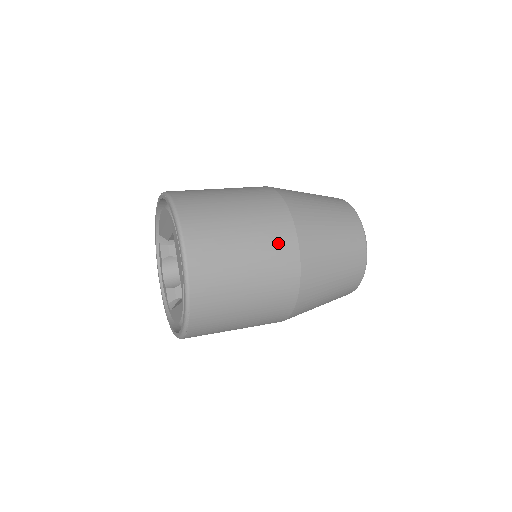
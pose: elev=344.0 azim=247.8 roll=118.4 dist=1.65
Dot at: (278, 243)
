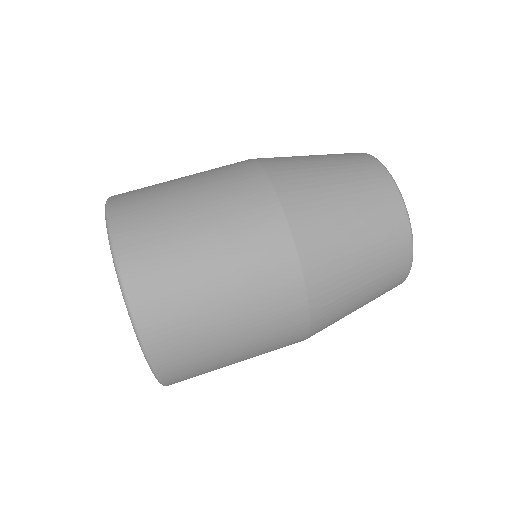
Dot at: (259, 239)
